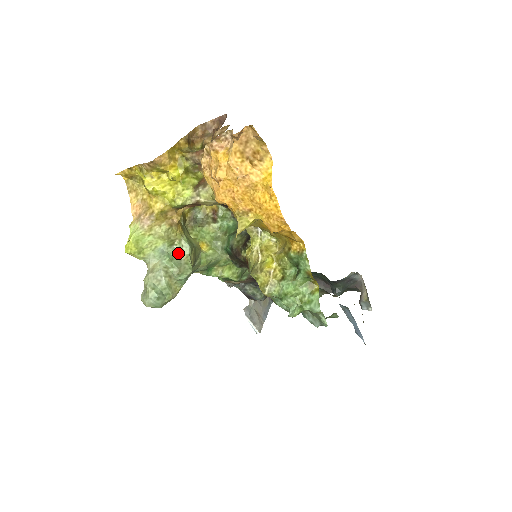
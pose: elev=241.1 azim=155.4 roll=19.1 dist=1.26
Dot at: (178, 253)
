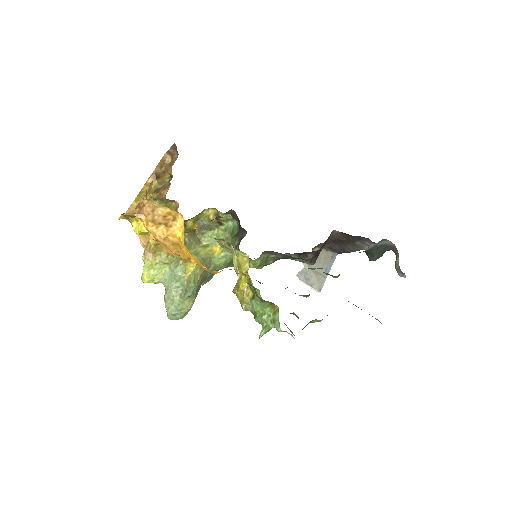
Dot at: (184, 272)
